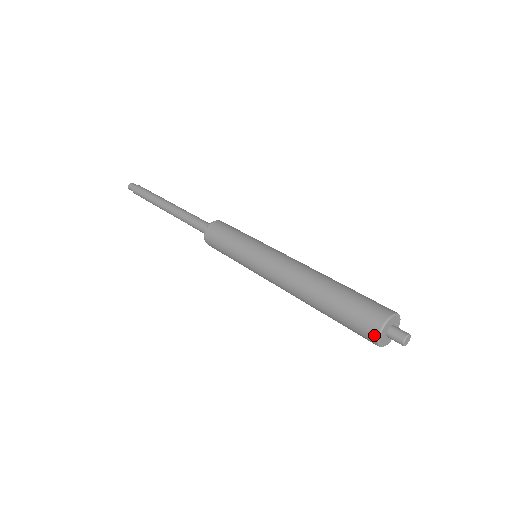
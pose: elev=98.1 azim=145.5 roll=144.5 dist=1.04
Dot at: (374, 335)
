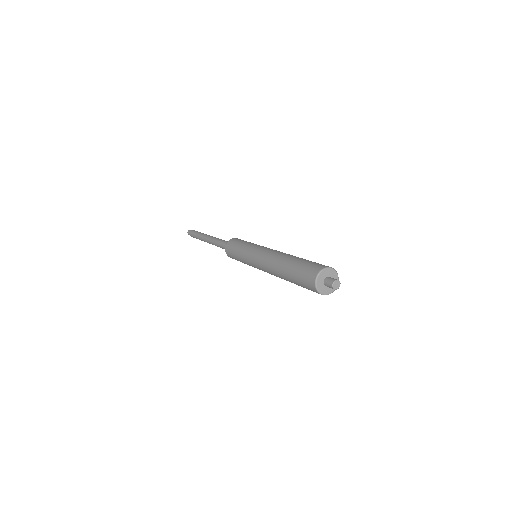
Dot at: (313, 281)
